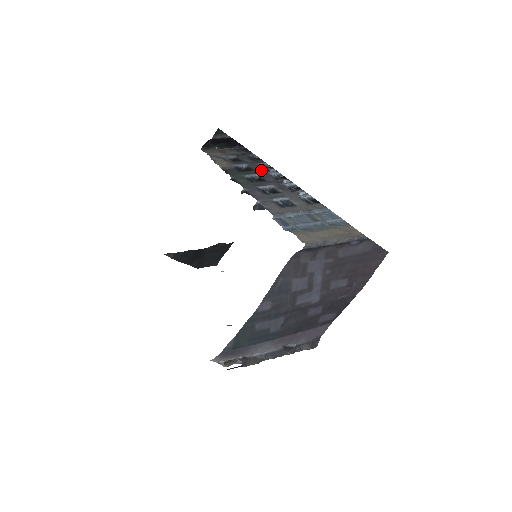
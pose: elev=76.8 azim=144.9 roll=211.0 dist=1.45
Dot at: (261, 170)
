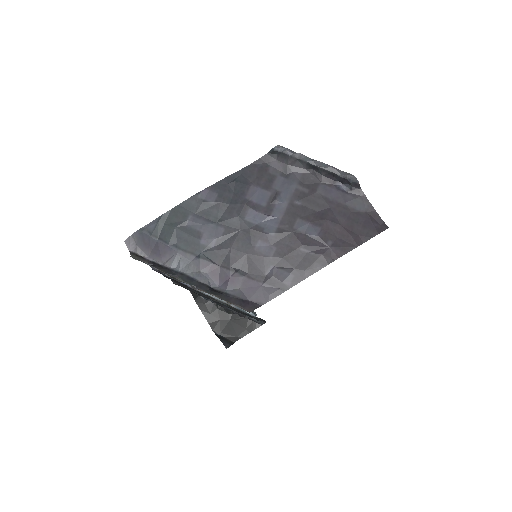
Dot at: occluded
